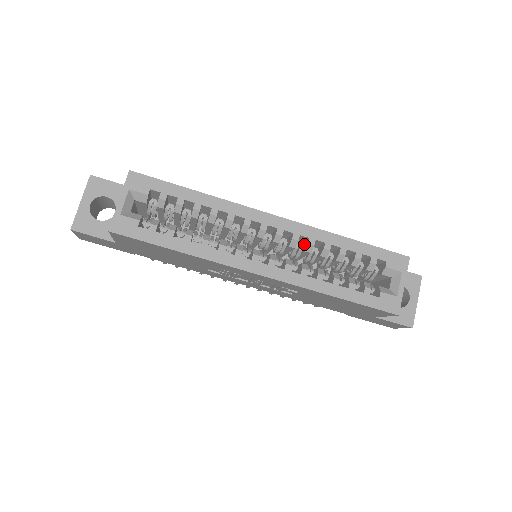
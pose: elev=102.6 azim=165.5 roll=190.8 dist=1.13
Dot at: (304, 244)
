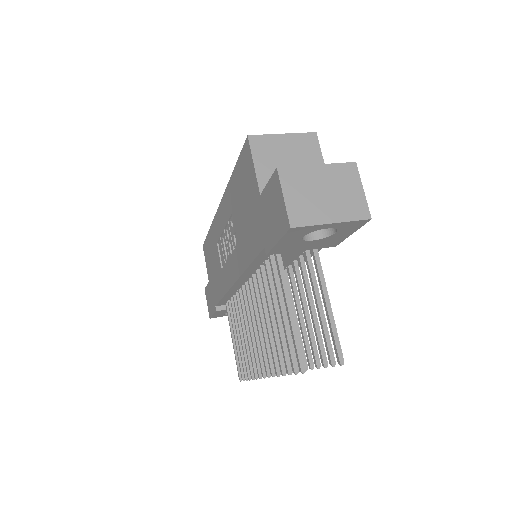
Dot at: occluded
